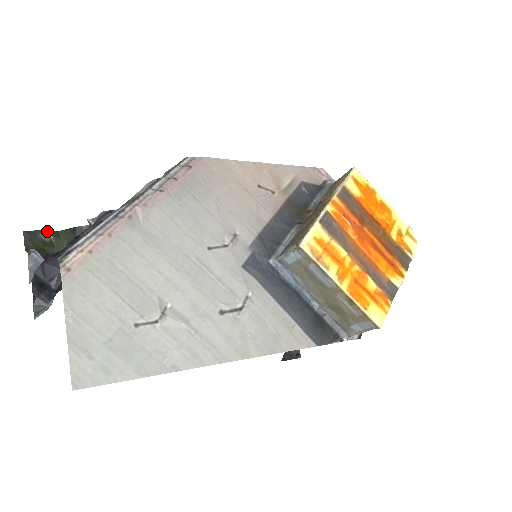
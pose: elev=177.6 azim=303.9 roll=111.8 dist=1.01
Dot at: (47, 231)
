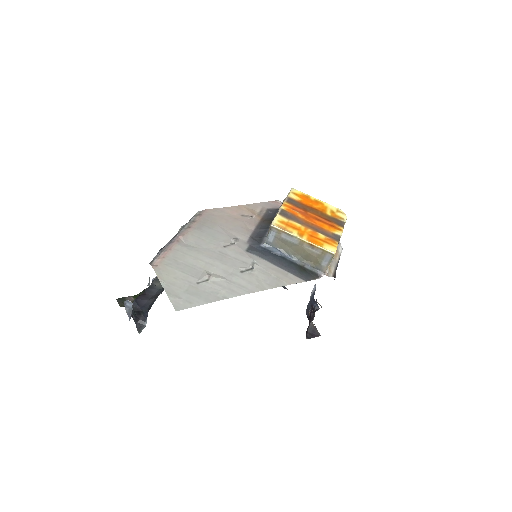
Dot at: (130, 296)
